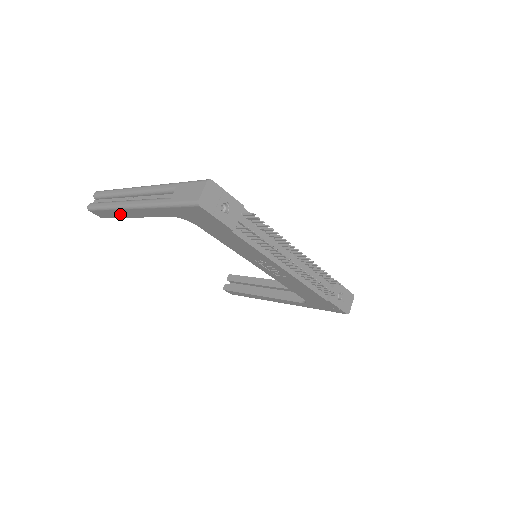
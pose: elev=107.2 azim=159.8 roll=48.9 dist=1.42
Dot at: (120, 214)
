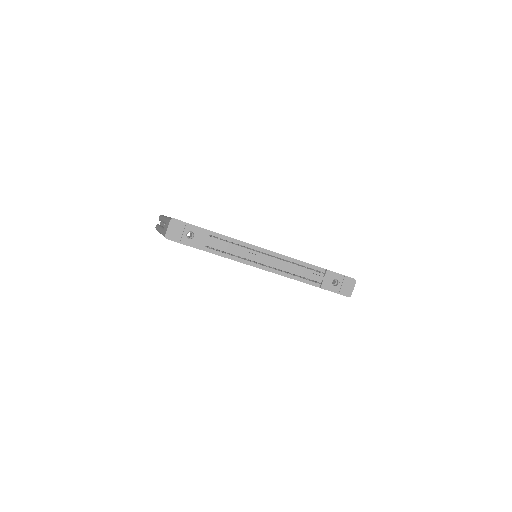
Dot at: occluded
